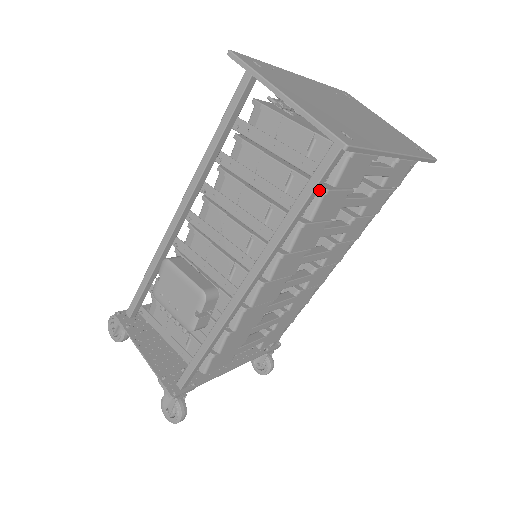
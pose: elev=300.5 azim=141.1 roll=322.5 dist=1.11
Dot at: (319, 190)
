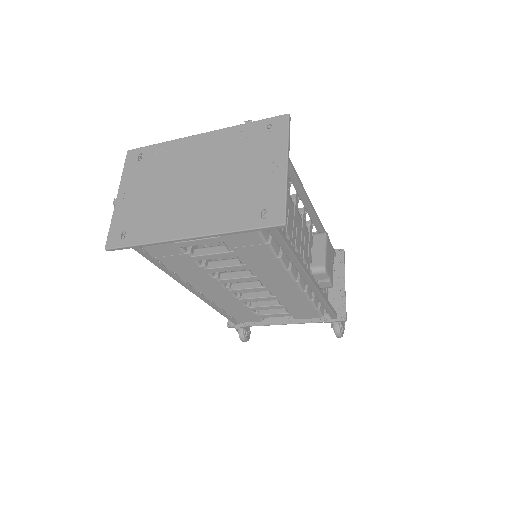
Dot at: occluded
